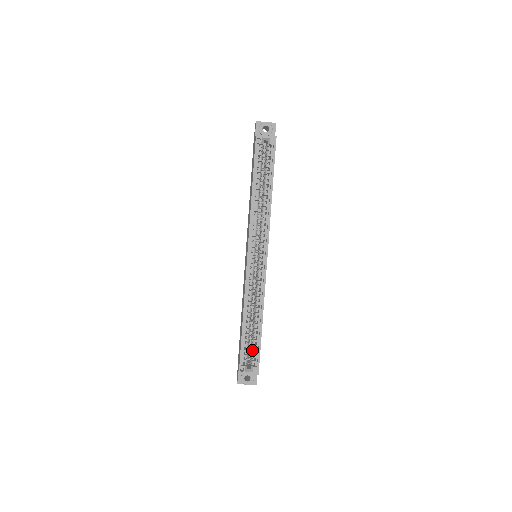
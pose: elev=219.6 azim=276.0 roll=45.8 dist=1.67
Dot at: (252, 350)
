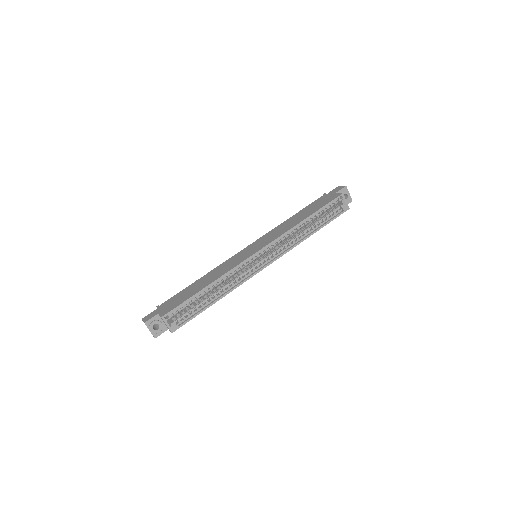
Dot at: (187, 311)
